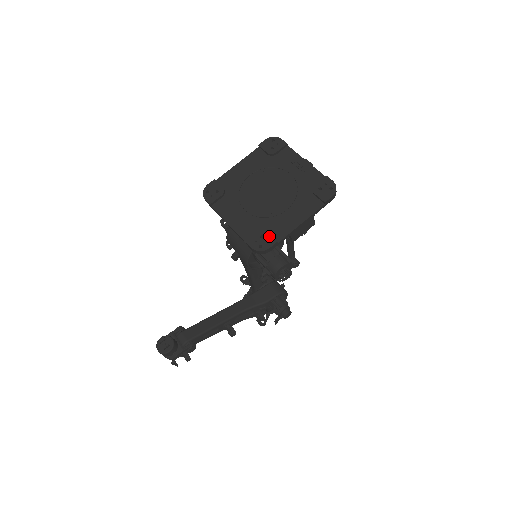
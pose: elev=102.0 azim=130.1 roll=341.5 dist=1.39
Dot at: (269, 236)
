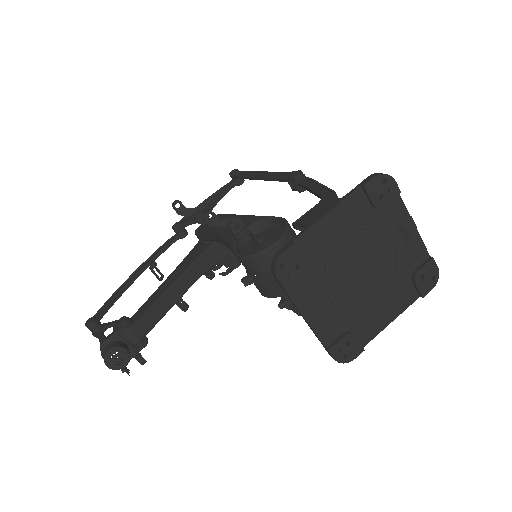
Dot at: (357, 343)
